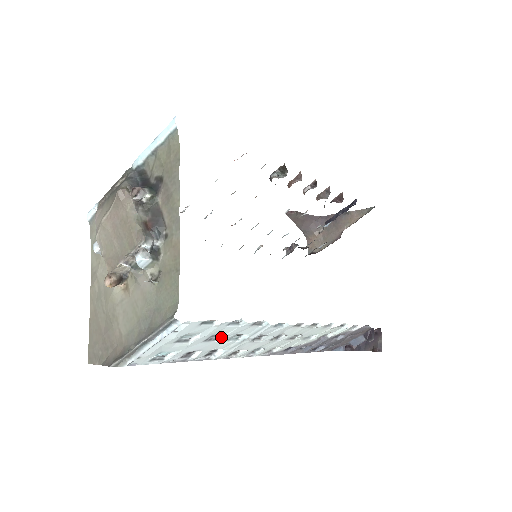
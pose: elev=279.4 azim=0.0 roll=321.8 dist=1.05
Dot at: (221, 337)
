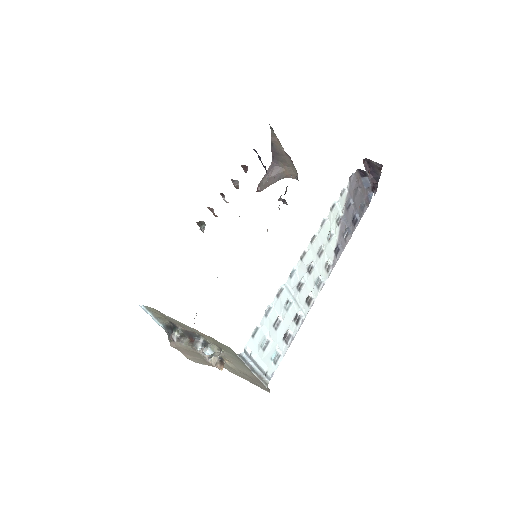
Dot at: (280, 317)
